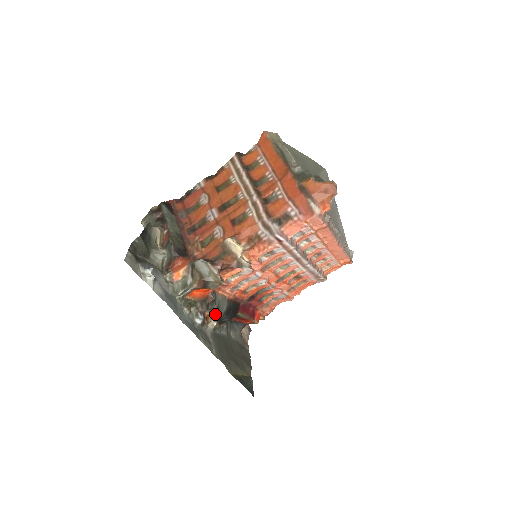
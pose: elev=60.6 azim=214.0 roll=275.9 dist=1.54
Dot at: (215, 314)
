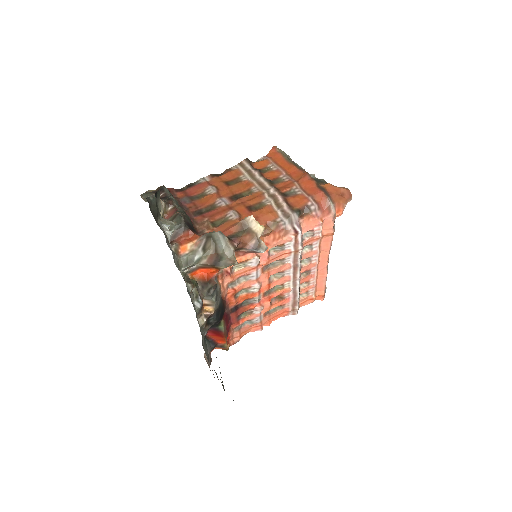
Dot at: (210, 306)
